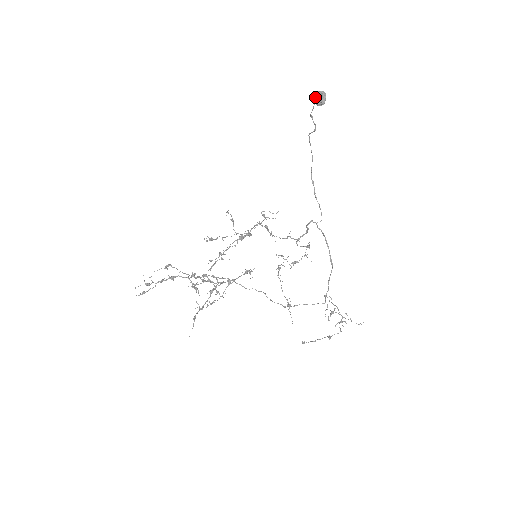
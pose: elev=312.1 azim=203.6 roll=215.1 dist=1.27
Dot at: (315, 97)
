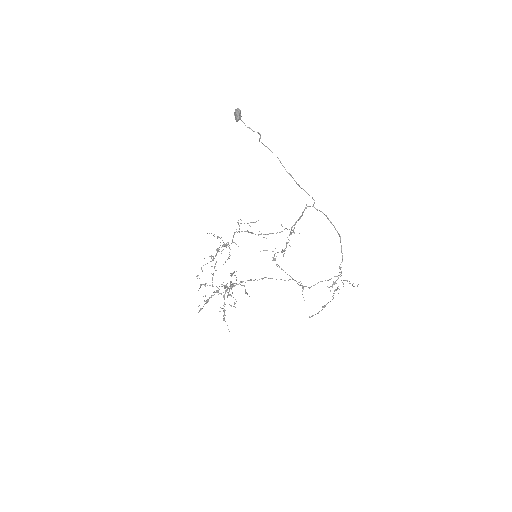
Dot at: (235, 116)
